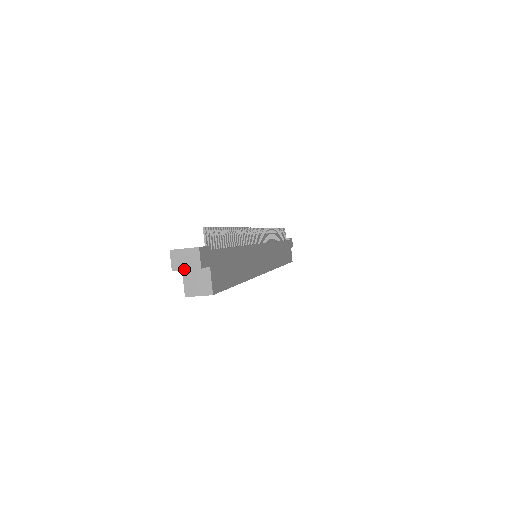
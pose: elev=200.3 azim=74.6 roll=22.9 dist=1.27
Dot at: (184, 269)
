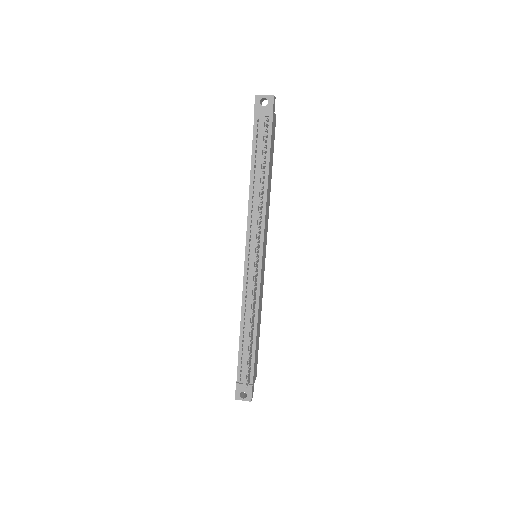
Dot at: (244, 395)
